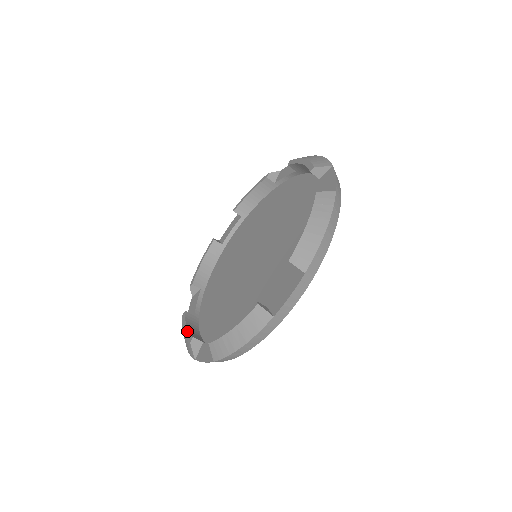
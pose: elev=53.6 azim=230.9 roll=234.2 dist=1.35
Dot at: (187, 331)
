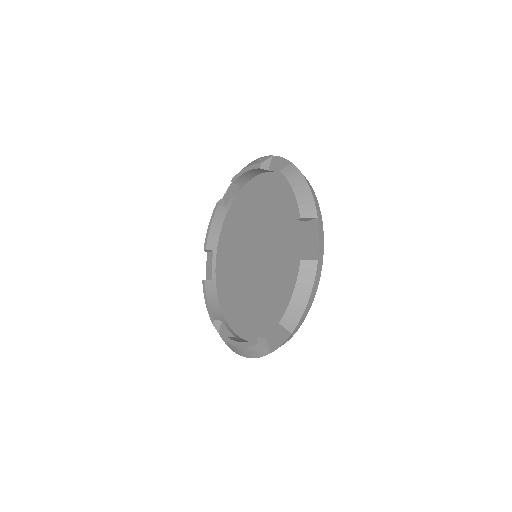
Dot at: (208, 234)
